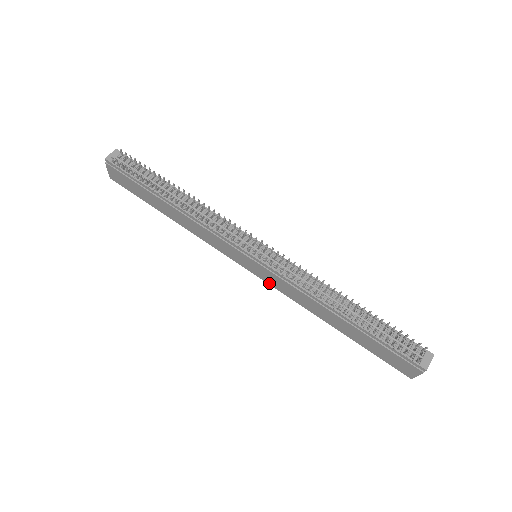
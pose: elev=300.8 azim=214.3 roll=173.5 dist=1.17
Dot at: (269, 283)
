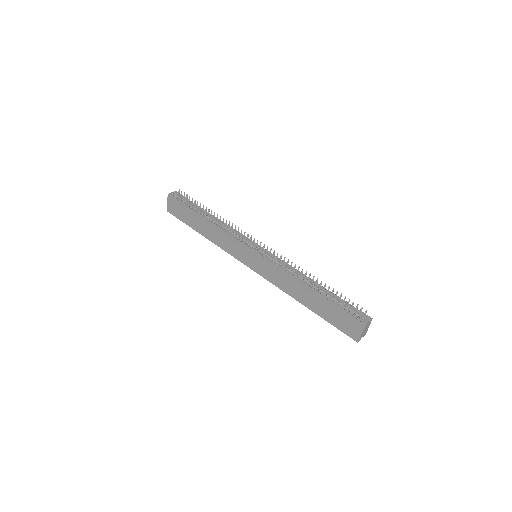
Dot at: (263, 275)
